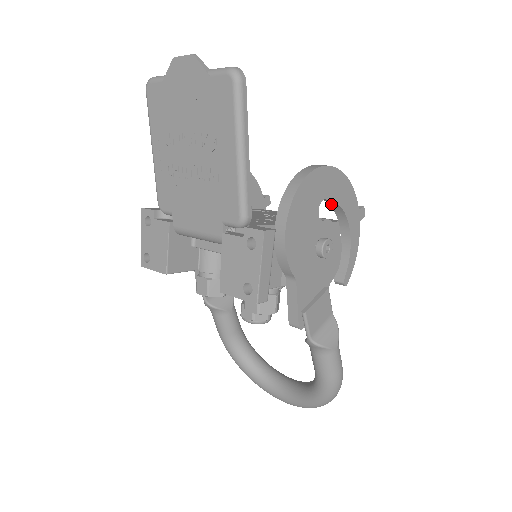
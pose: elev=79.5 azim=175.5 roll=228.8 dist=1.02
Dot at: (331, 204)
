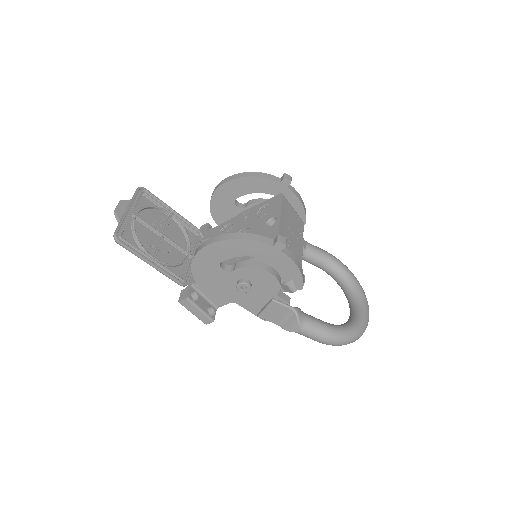
Dot at: occluded
